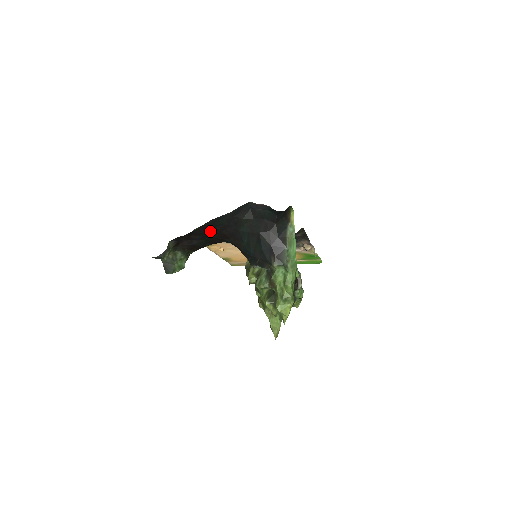
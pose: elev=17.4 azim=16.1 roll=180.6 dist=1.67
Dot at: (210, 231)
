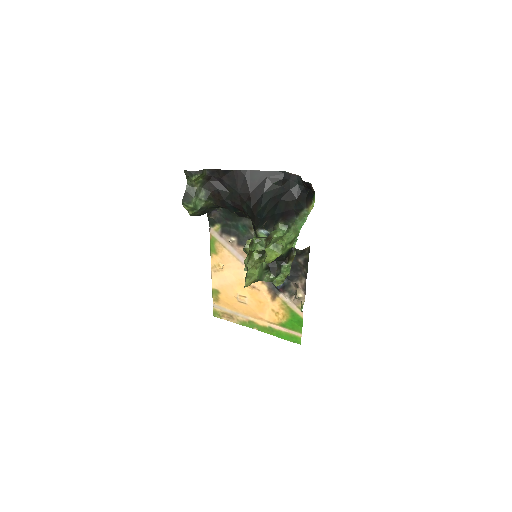
Dot at: (240, 183)
